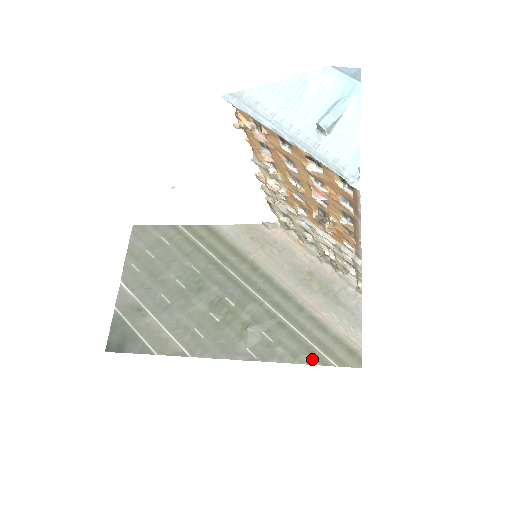
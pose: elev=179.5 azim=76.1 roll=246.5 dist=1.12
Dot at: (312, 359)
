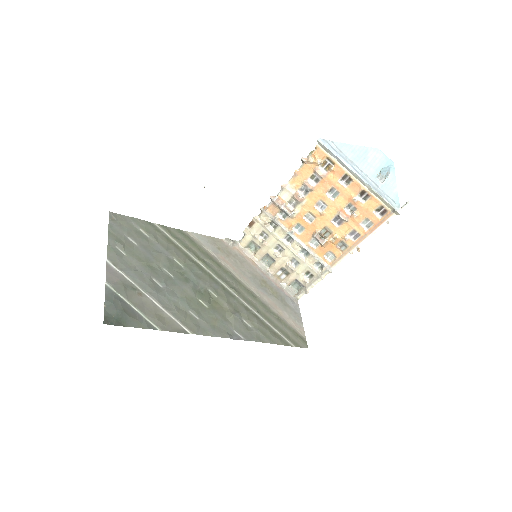
Dot at: (279, 341)
